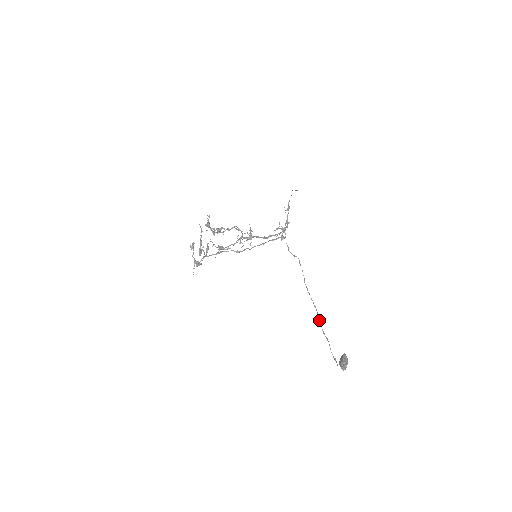
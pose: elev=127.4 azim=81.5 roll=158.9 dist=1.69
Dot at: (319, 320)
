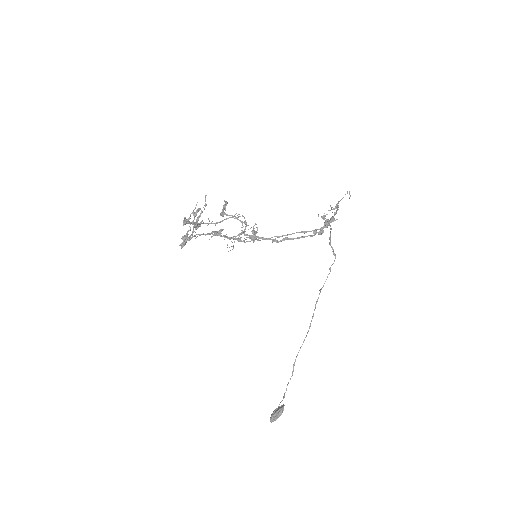
Dot at: (301, 346)
